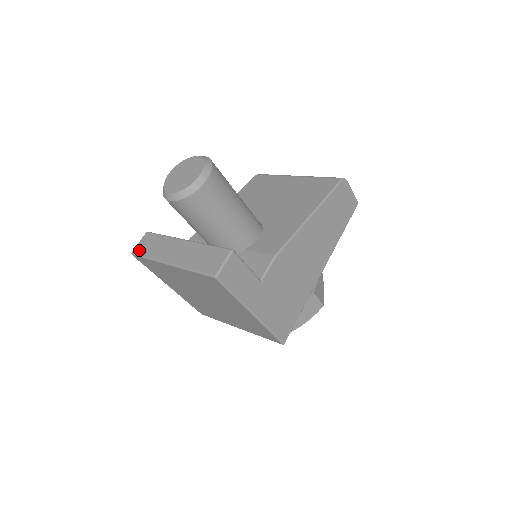
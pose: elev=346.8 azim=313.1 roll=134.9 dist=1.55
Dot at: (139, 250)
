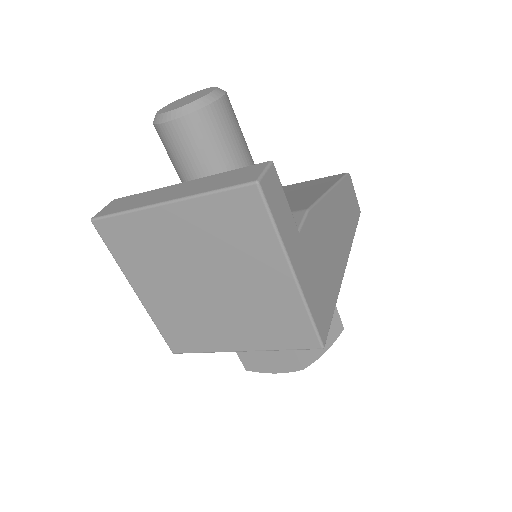
Dot at: (105, 212)
